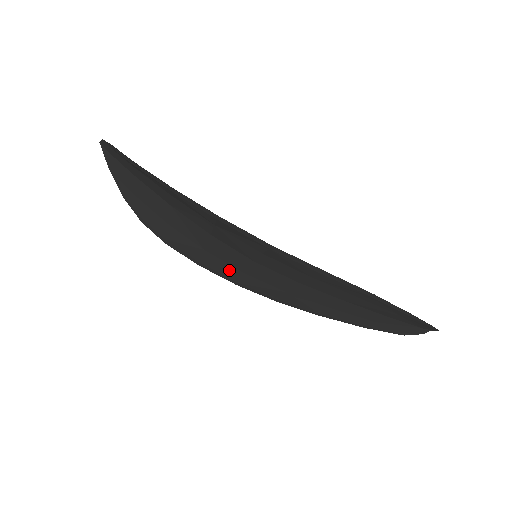
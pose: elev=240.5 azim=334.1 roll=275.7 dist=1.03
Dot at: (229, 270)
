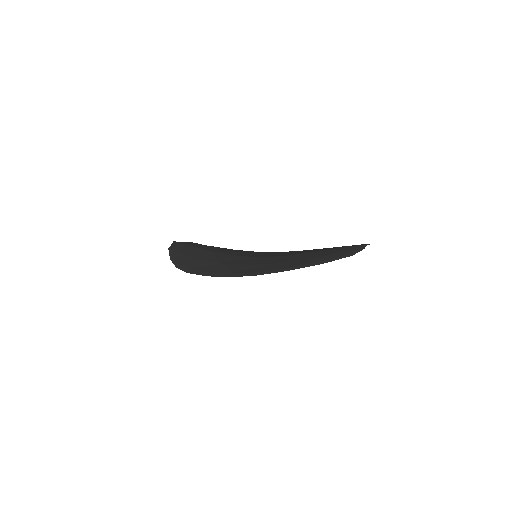
Dot at: occluded
